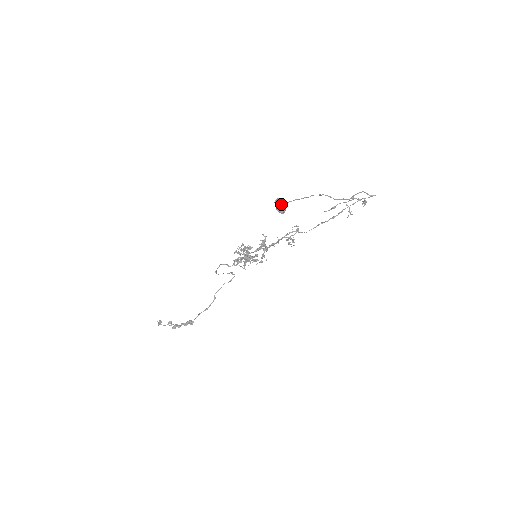
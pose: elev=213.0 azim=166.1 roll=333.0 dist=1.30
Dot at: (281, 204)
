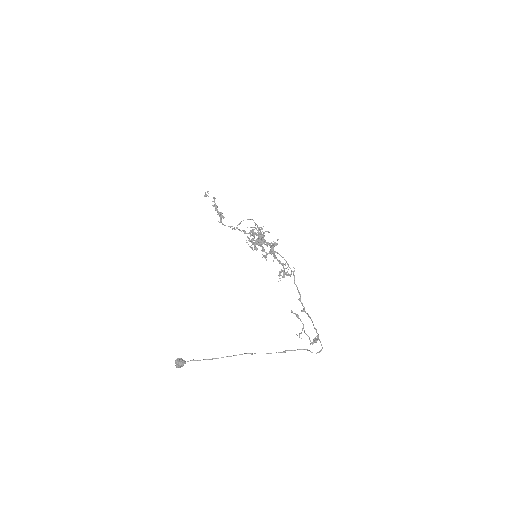
Dot at: (176, 367)
